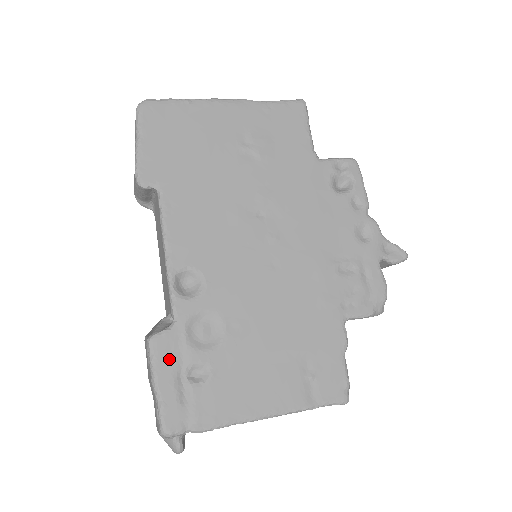
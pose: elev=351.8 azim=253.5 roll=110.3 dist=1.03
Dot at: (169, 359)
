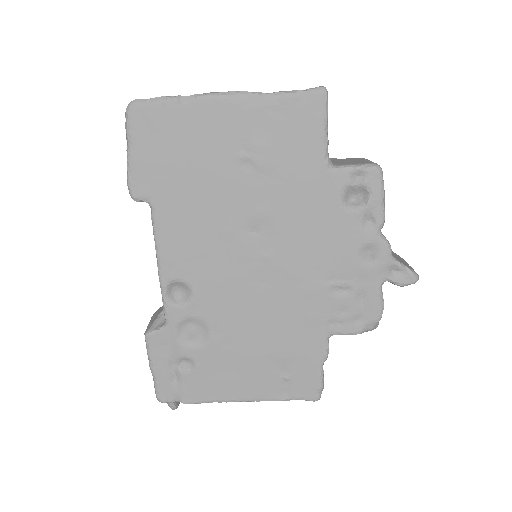
Dot at: (162, 351)
